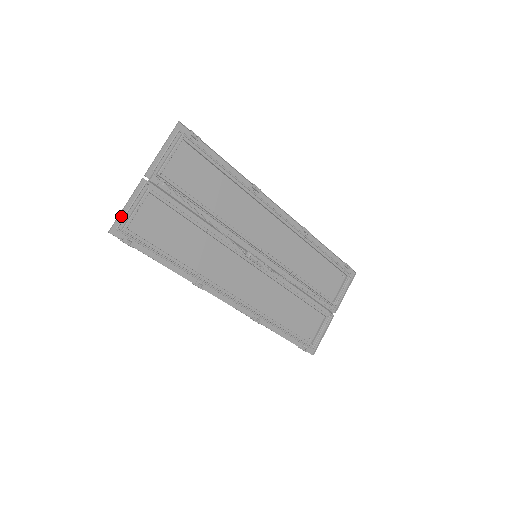
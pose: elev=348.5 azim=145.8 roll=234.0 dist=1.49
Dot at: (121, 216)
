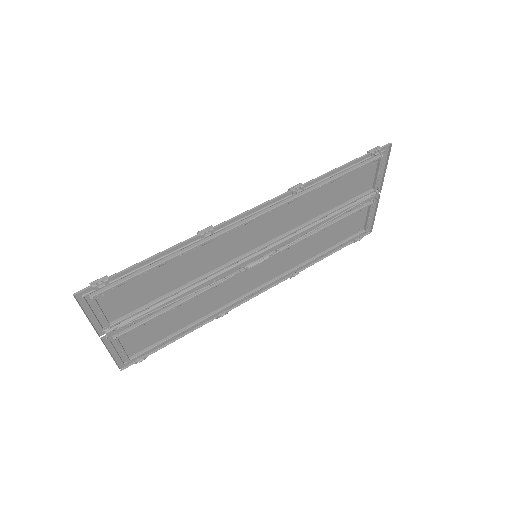
Dot at: (117, 359)
